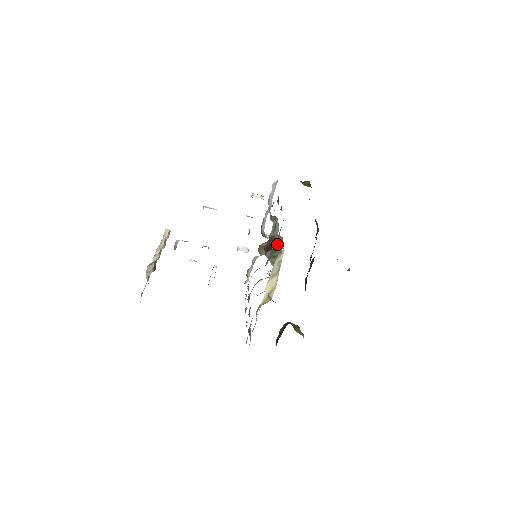
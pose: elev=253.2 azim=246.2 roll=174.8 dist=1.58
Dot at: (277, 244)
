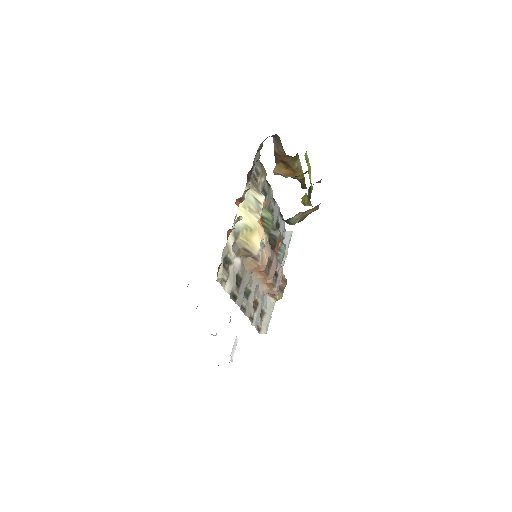
Dot at: occluded
